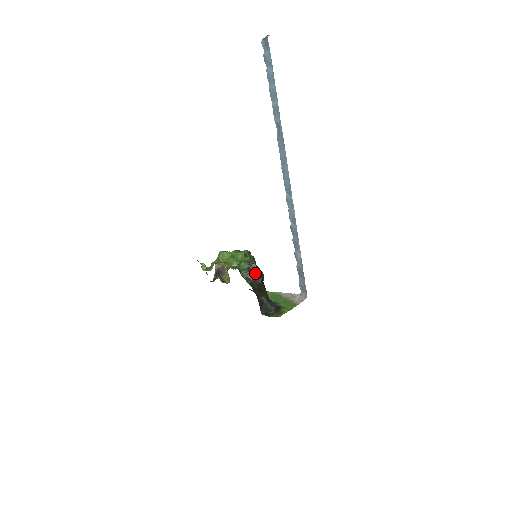
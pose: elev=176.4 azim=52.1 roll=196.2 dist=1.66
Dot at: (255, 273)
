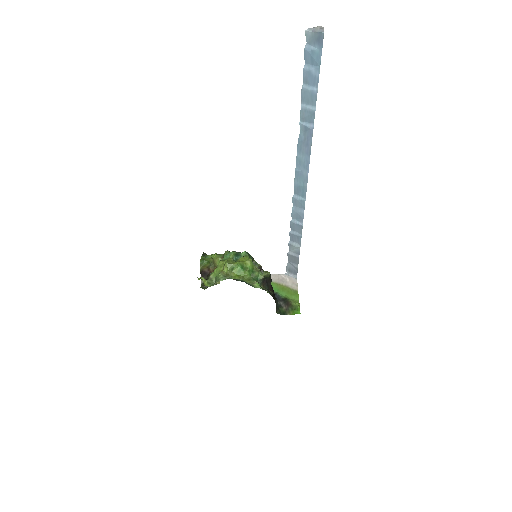
Dot at: (268, 278)
